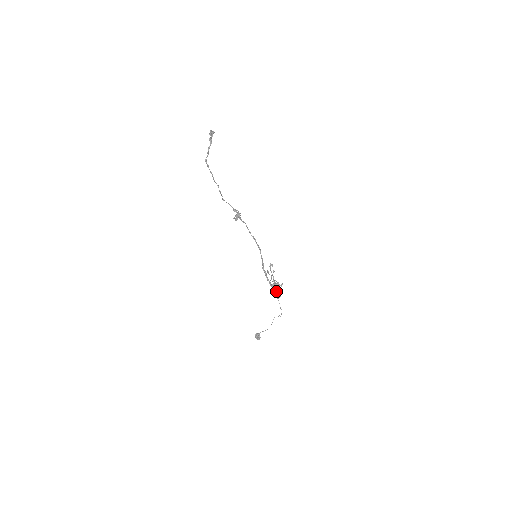
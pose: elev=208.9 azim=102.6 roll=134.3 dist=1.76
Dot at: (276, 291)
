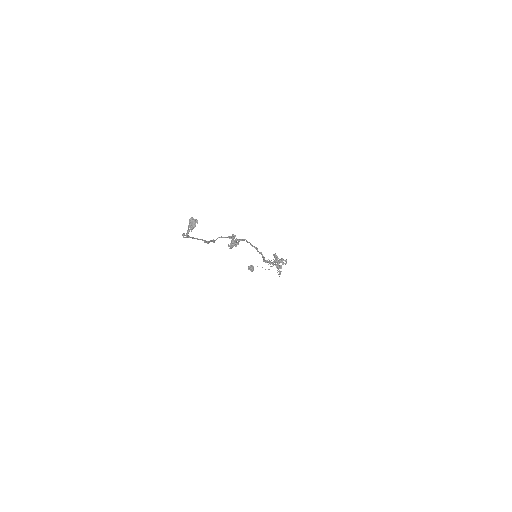
Dot at: occluded
